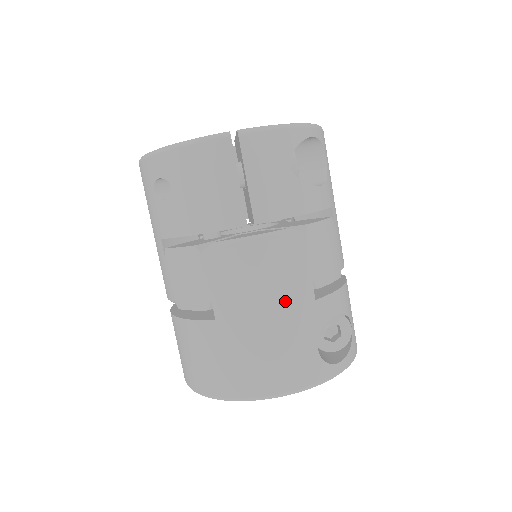
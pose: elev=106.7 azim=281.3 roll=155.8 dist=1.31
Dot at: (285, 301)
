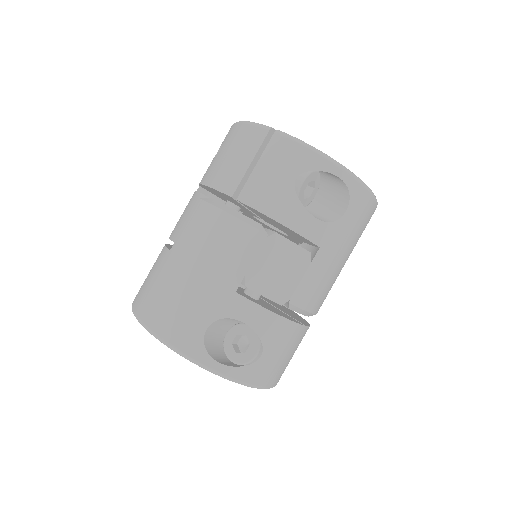
Dot at: (212, 270)
